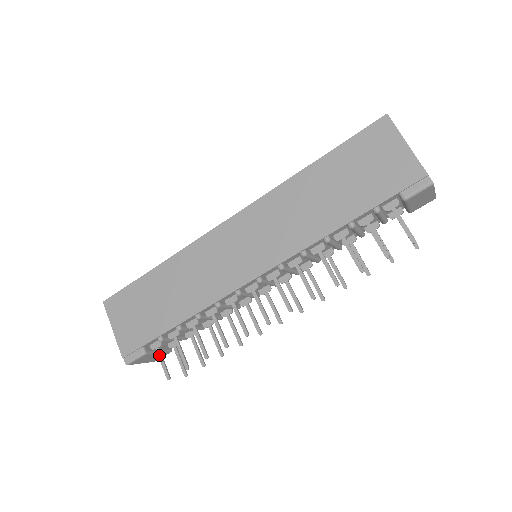
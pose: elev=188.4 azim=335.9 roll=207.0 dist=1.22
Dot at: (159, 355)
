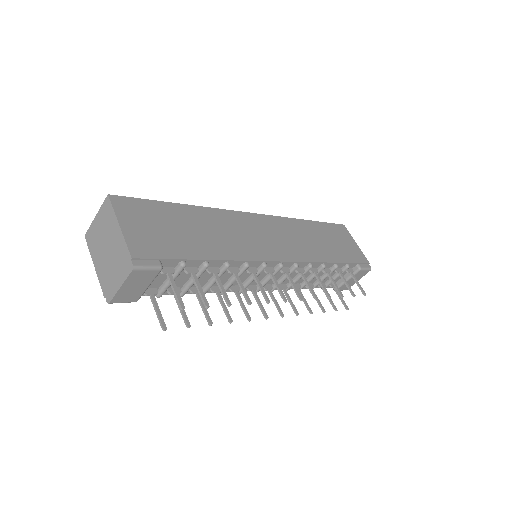
Dot at: (172, 280)
